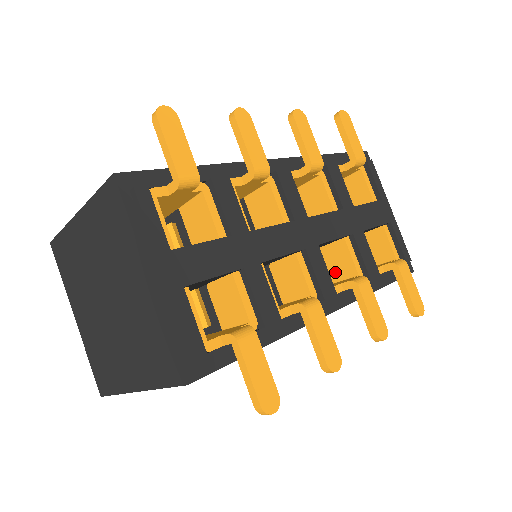
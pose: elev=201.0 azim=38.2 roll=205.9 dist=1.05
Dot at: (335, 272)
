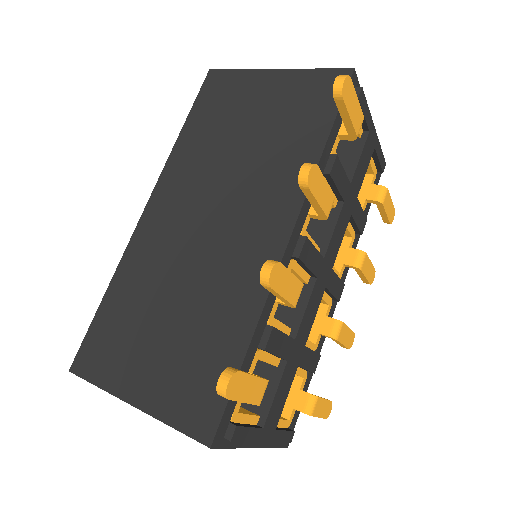
Dot at: occluded
